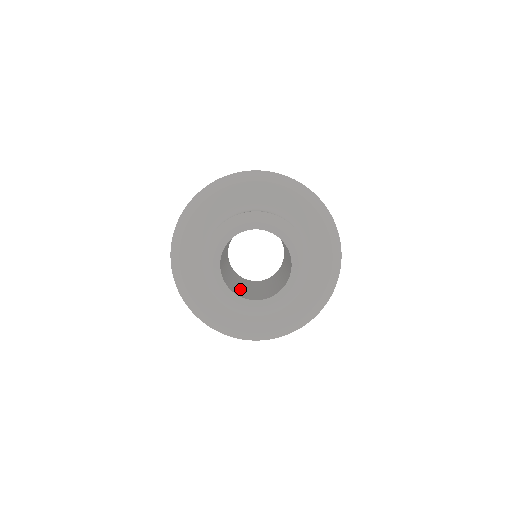
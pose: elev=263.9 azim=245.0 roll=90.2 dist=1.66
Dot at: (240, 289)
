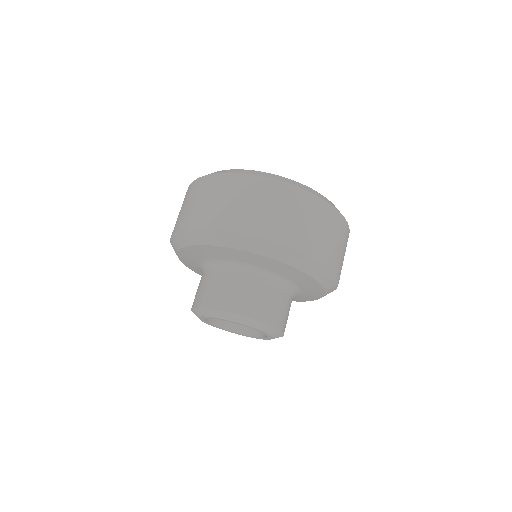
Dot at: occluded
